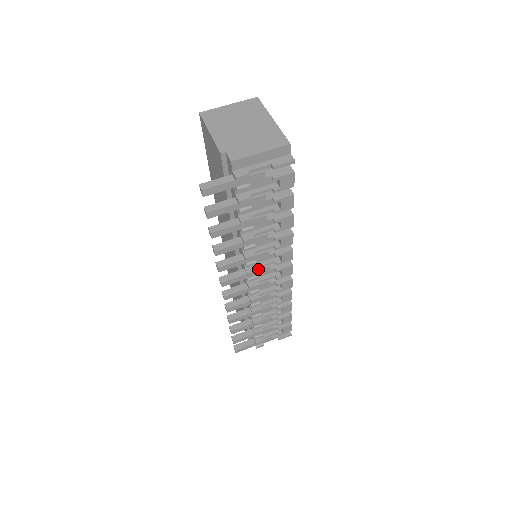
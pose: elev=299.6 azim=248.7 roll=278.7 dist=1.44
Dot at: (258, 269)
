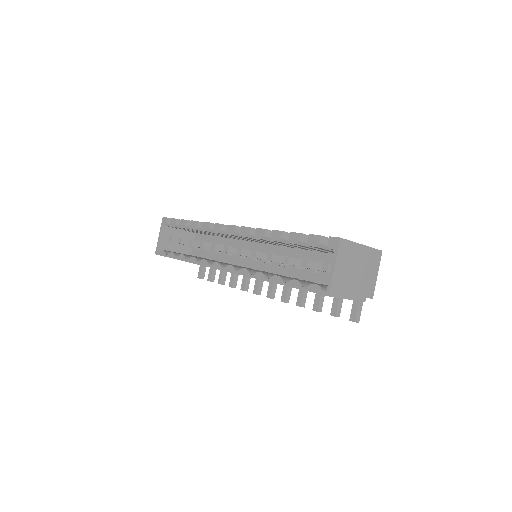
Dot at: occluded
